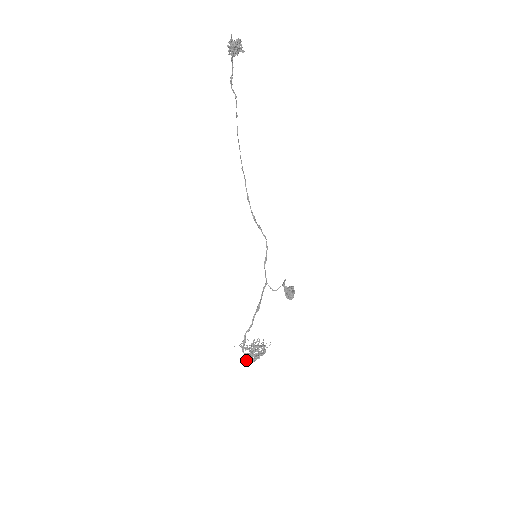
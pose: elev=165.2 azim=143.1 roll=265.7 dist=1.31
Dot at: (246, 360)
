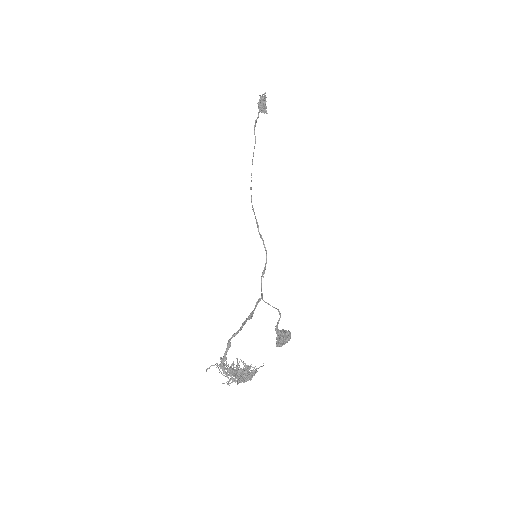
Dot at: occluded
